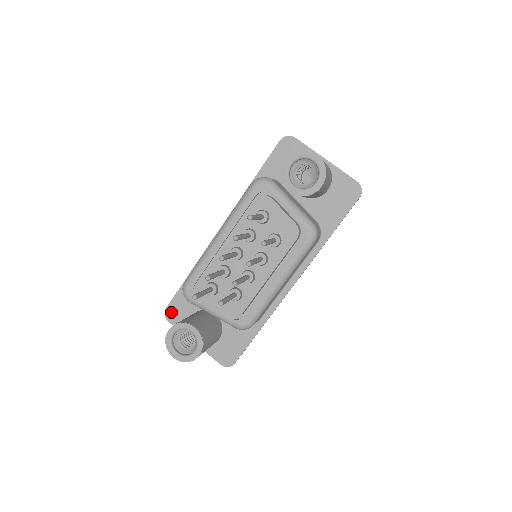
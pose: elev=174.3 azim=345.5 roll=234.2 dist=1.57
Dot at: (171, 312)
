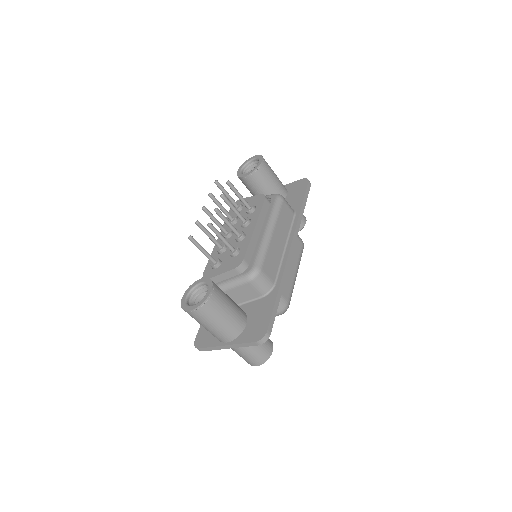
Dot at: (199, 340)
